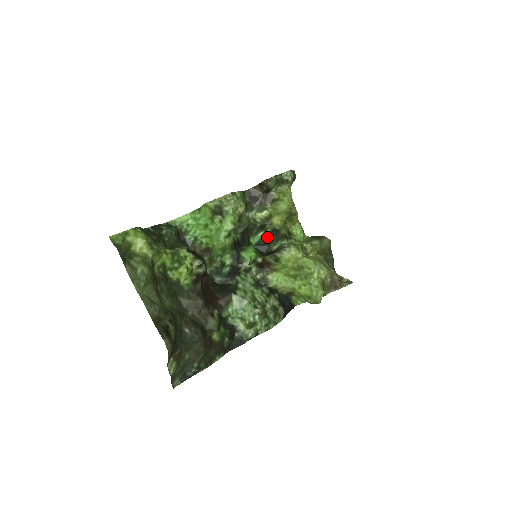
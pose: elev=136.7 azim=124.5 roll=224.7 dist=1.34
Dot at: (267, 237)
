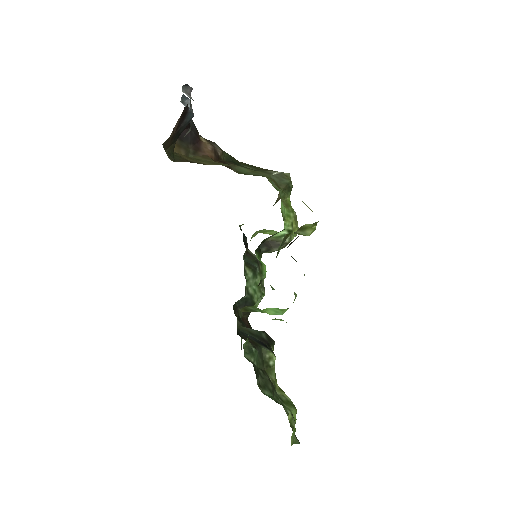
Dot at: occluded
